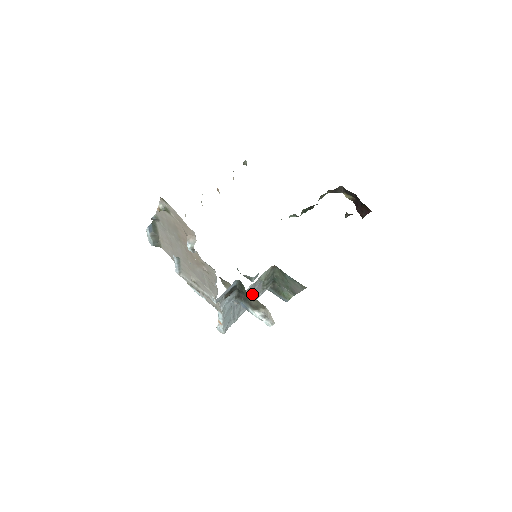
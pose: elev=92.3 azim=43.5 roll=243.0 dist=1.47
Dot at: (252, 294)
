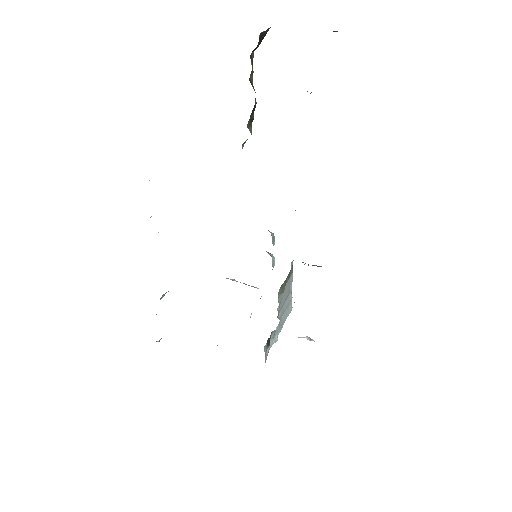
Dot at: (285, 291)
